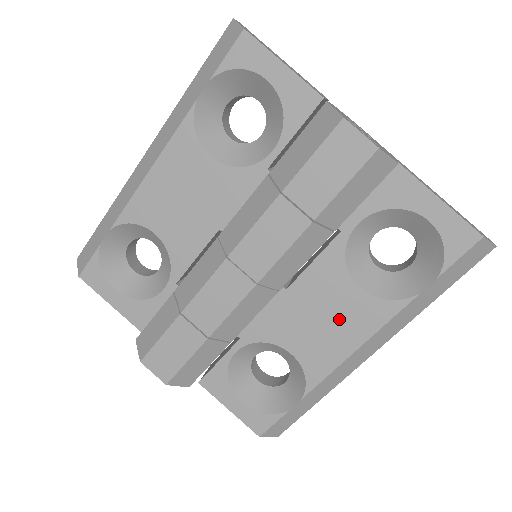
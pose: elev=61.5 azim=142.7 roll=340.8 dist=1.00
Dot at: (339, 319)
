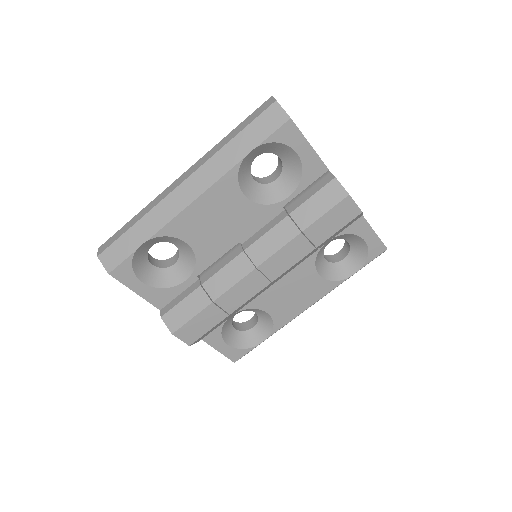
Dot at: (303, 292)
